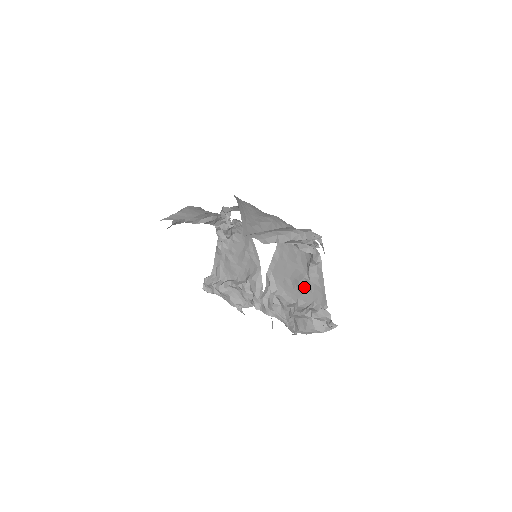
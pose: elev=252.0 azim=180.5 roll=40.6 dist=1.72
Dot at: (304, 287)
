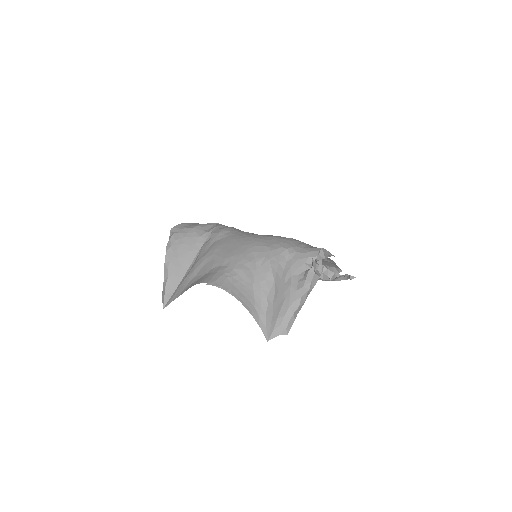
Dot at: occluded
